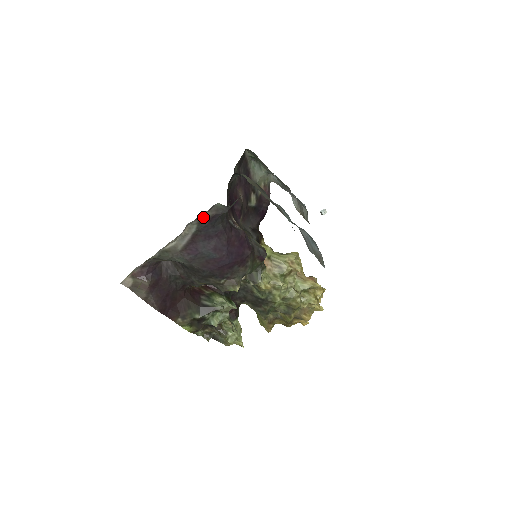
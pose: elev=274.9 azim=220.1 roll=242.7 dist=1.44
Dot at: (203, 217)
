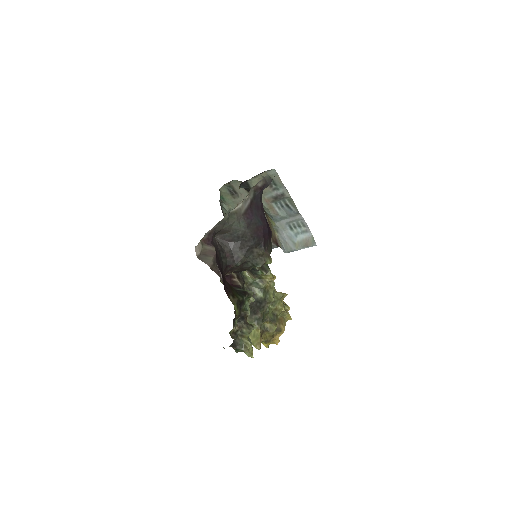
Dot at: (258, 185)
